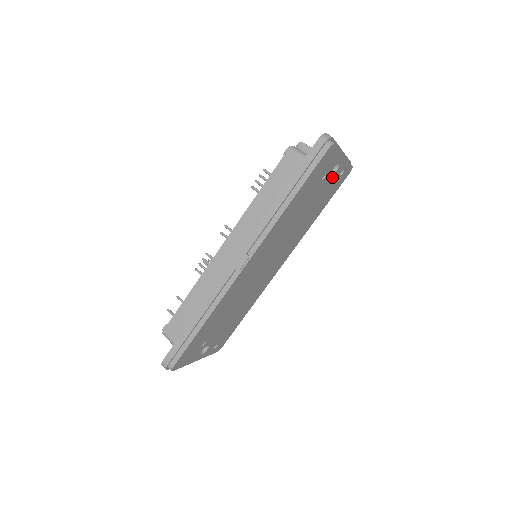
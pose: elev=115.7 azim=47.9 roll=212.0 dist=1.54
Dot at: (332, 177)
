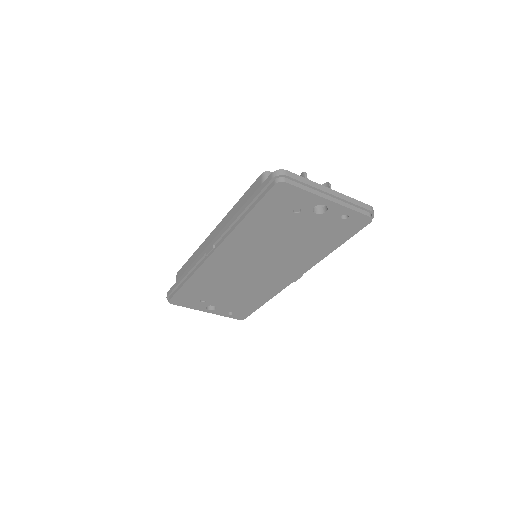
Dot at: (322, 216)
